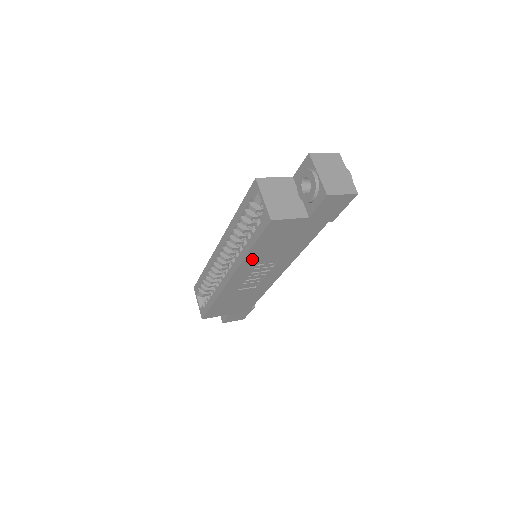
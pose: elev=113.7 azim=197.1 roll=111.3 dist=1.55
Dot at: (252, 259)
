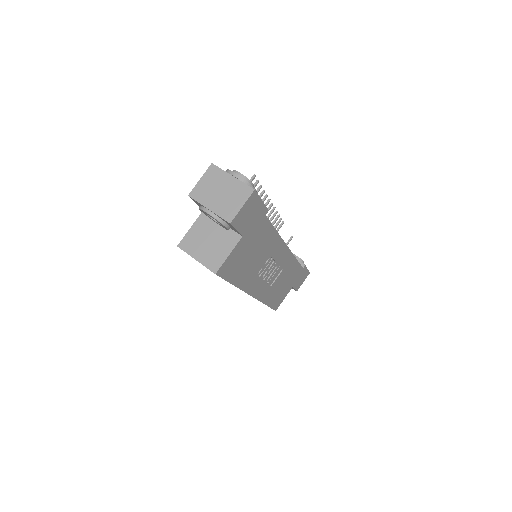
Dot at: (246, 281)
